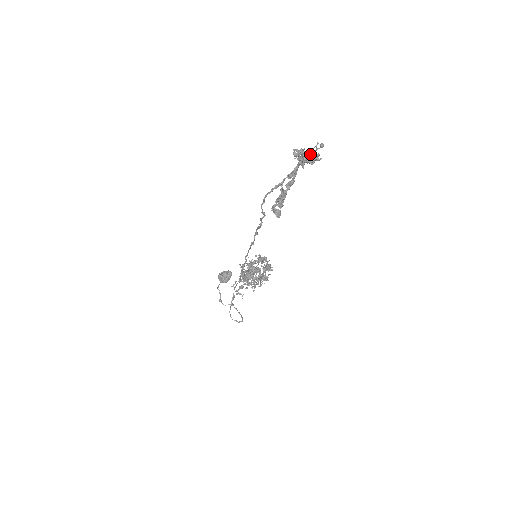
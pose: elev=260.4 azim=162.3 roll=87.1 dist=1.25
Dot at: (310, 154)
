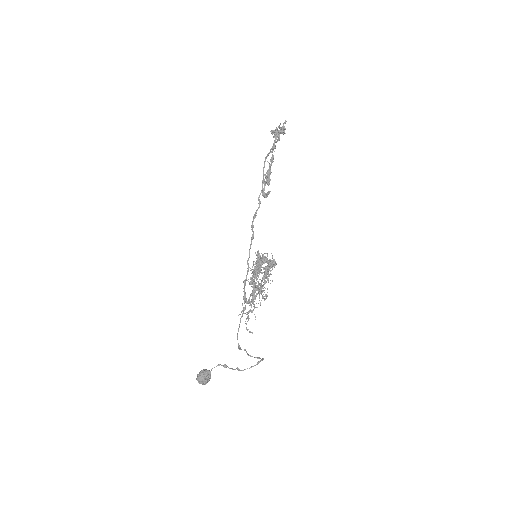
Dot at: (282, 126)
